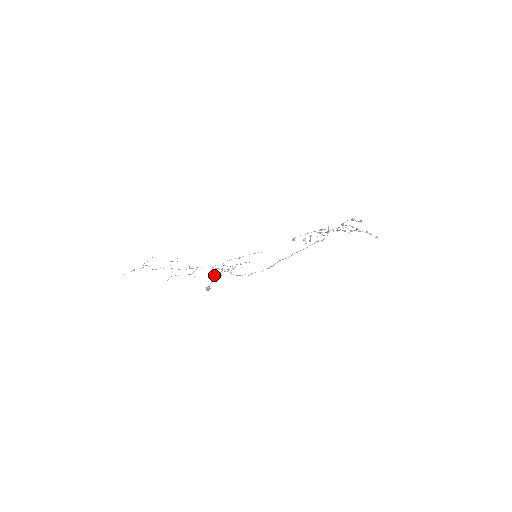
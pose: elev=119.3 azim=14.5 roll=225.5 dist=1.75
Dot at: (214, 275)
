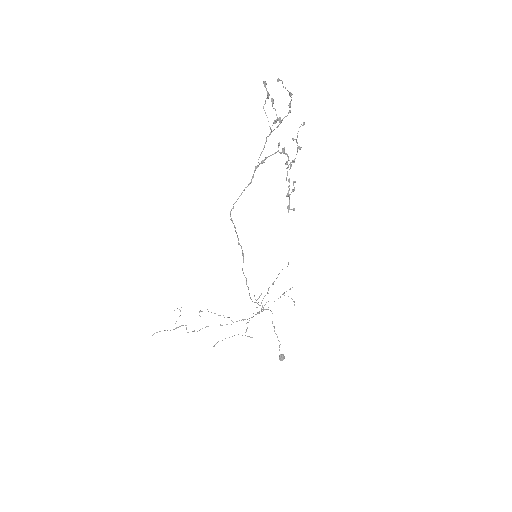
Dot at: (274, 330)
